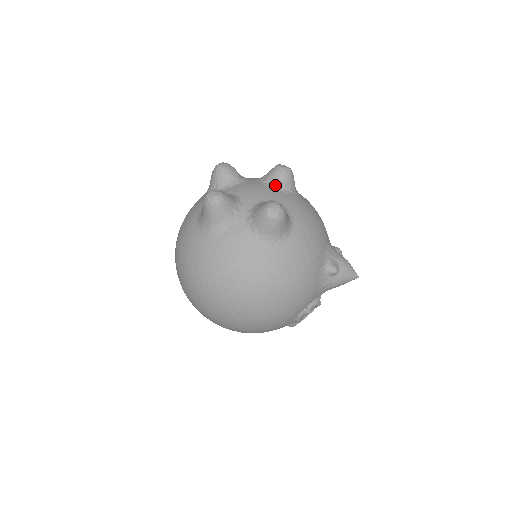
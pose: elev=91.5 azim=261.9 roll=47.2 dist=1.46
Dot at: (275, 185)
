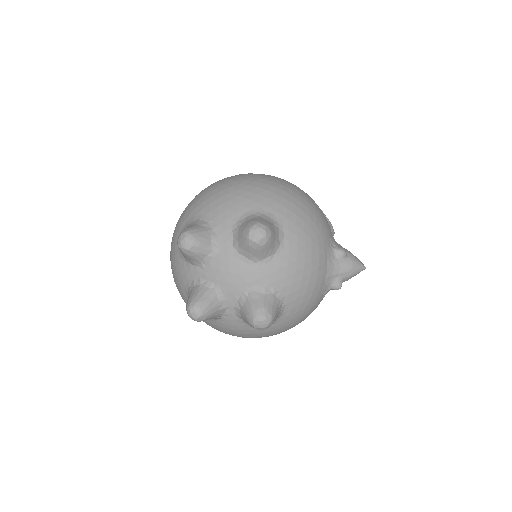
Dot at: (253, 259)
